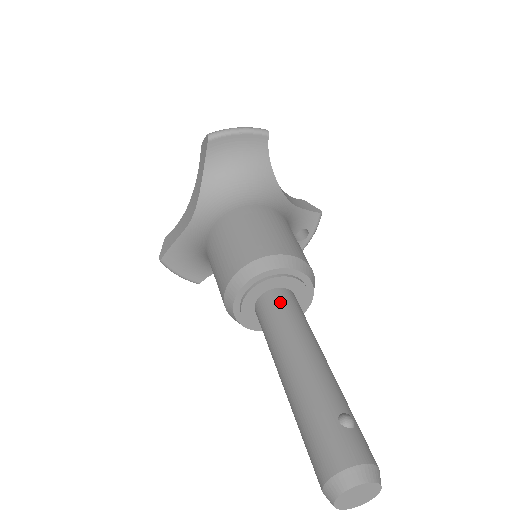
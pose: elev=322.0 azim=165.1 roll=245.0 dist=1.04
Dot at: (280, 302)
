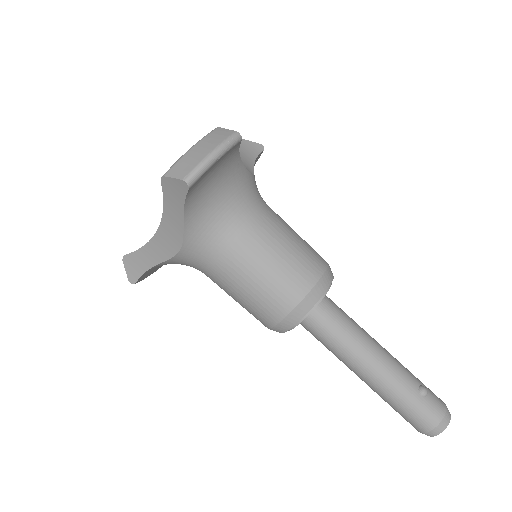
Dot at: (329, 317)
